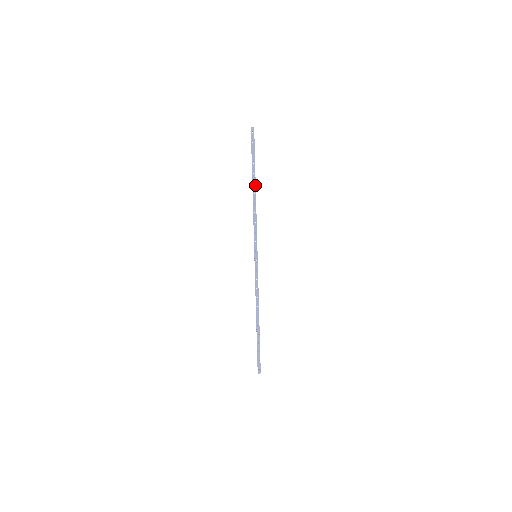
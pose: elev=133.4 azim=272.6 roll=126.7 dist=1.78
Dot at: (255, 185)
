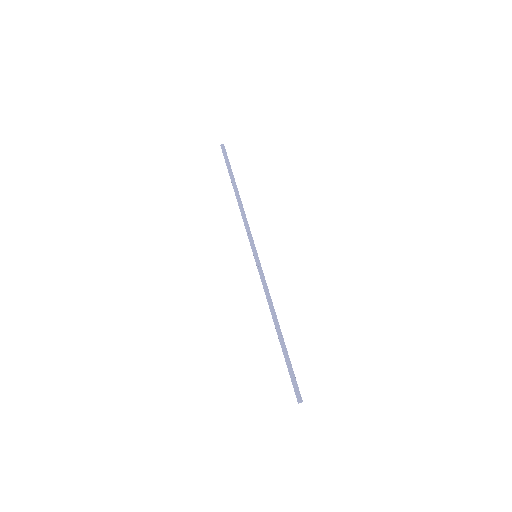
Dot at: (237, 189)
